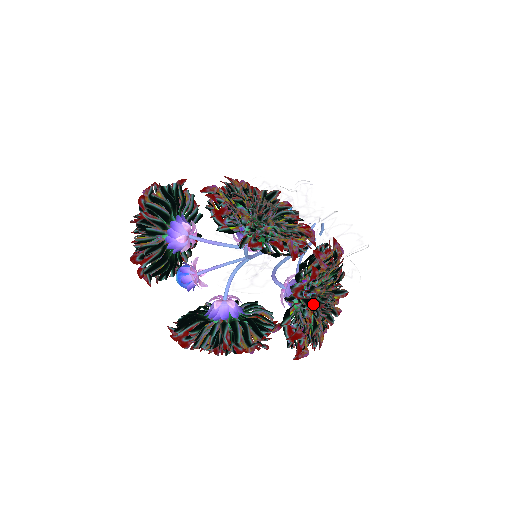
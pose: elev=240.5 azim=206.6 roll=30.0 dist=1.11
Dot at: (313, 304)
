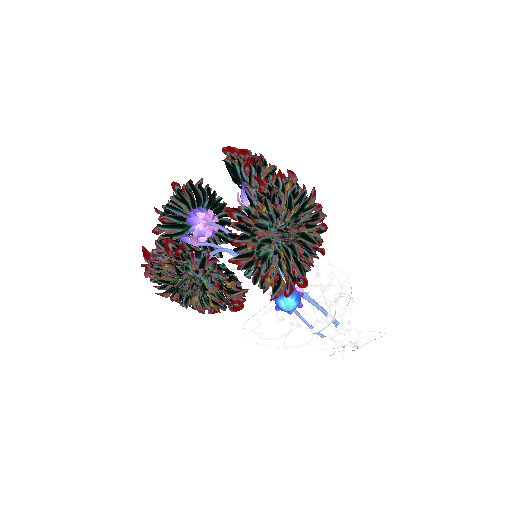
Dot at: (269, 204)
